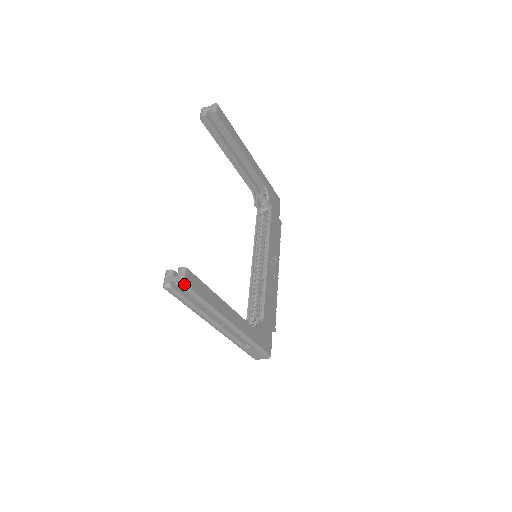
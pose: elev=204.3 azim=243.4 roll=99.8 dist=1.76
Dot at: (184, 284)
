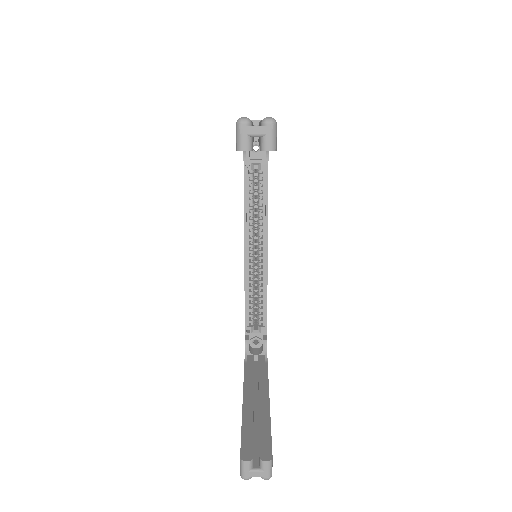
Dot at: (271, 475)
